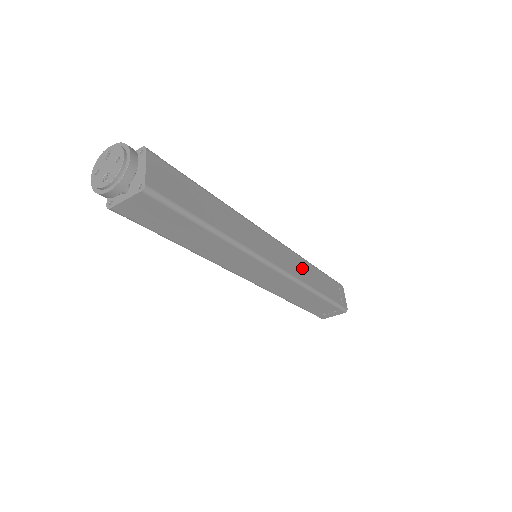
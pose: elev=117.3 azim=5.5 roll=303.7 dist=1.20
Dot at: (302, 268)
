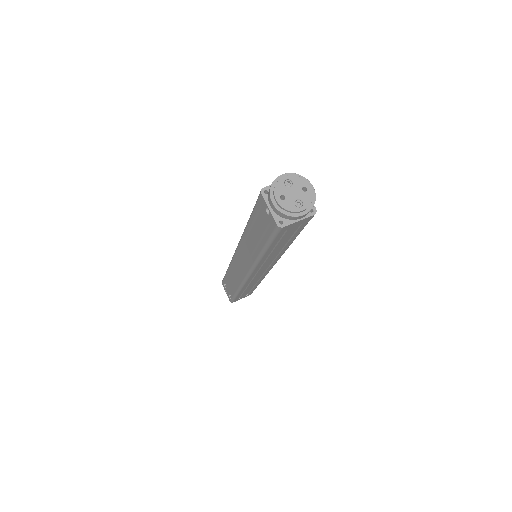
Dot at: occluded
